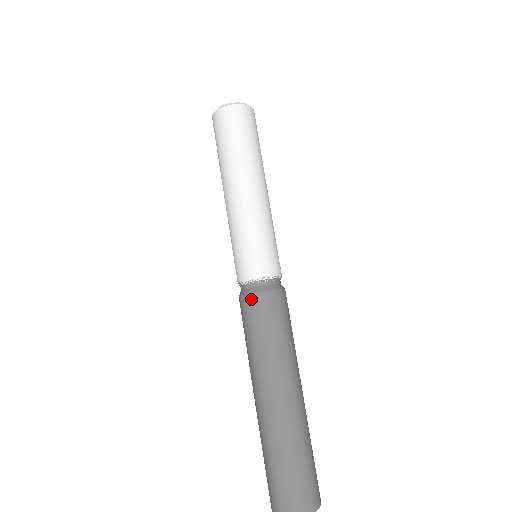
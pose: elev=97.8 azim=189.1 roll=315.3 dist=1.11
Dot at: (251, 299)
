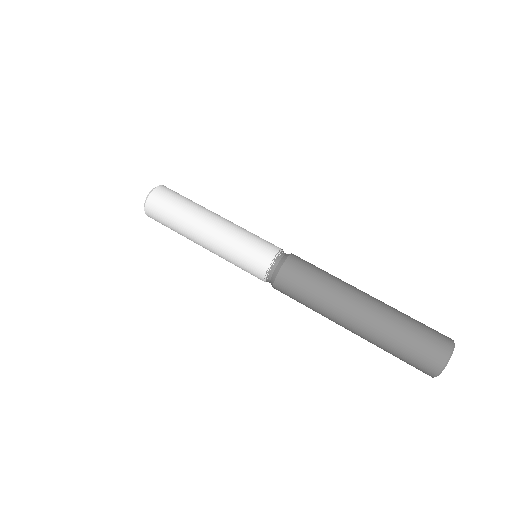
Dot at: (290, 260)
